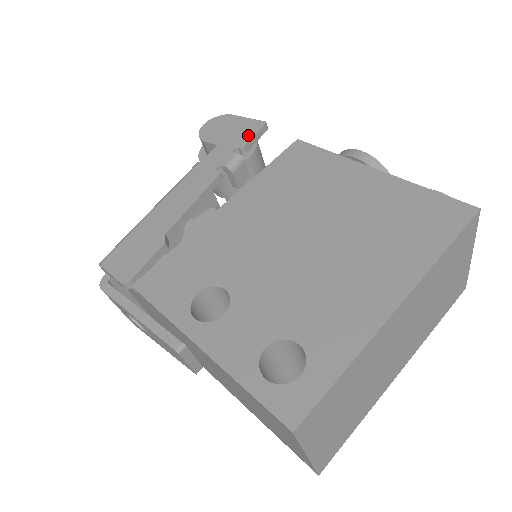
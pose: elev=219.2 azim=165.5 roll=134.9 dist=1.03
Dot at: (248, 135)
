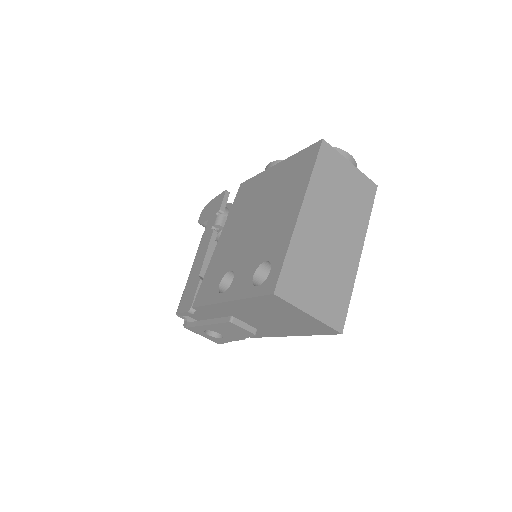
Dot at: (220, 203)
